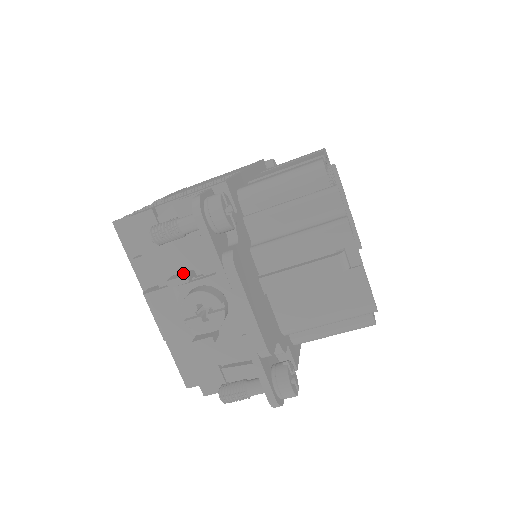
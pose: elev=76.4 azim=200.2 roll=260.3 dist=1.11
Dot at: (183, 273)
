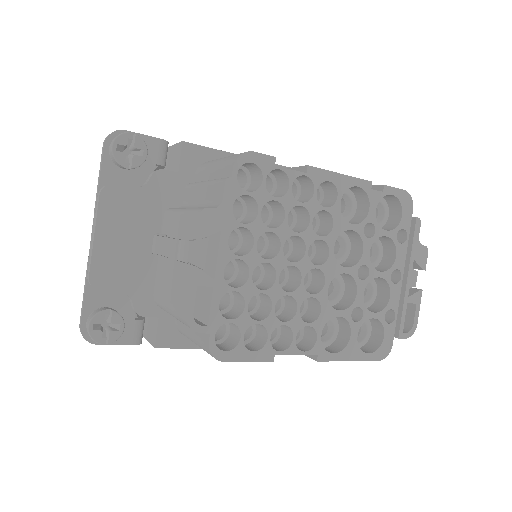
Dot at: occluded
